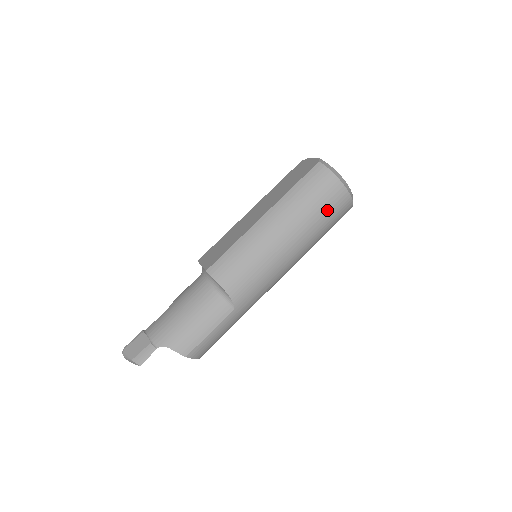
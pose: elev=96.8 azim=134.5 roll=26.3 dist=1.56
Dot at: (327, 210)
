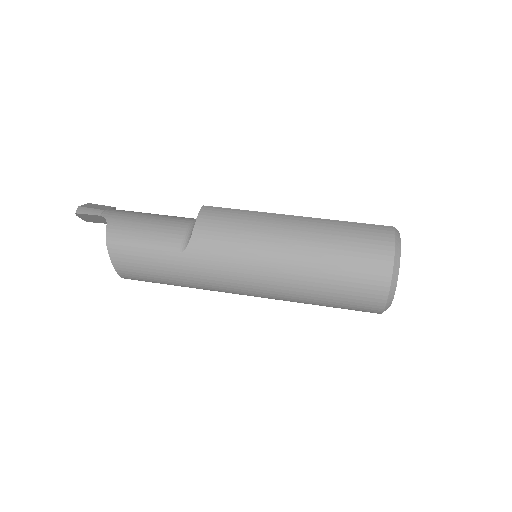
Dot at: (353, 266)
